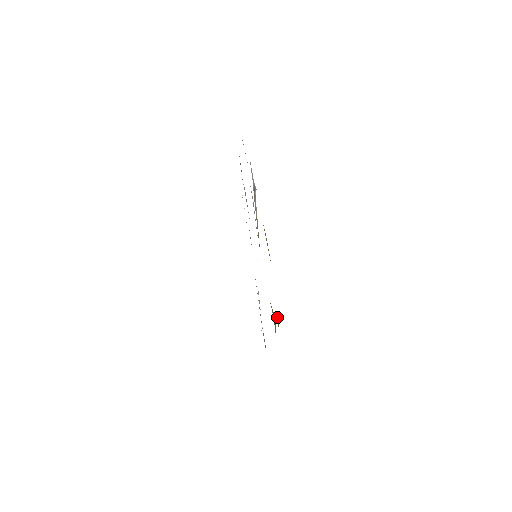
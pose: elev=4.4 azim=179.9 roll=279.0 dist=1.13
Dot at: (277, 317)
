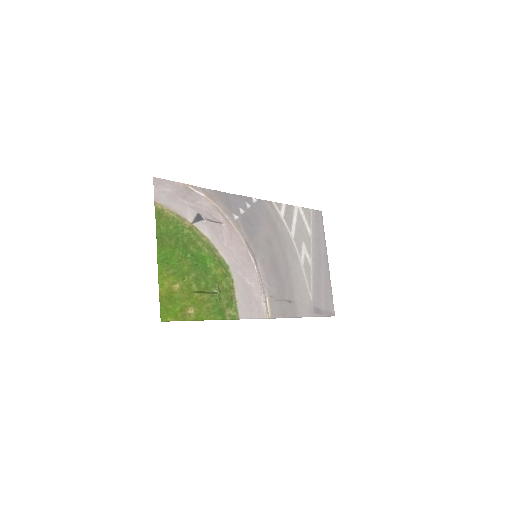
Dot at: (195, 290)
